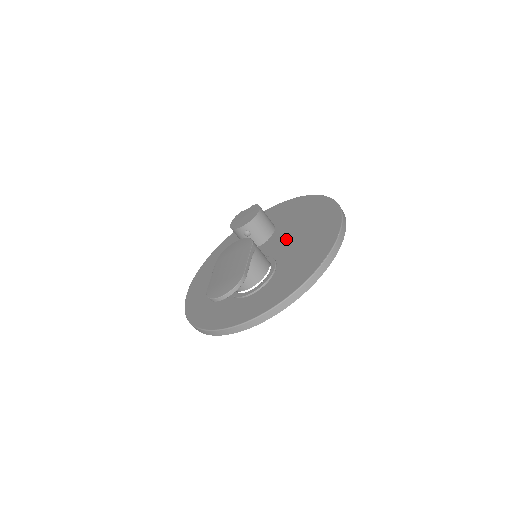
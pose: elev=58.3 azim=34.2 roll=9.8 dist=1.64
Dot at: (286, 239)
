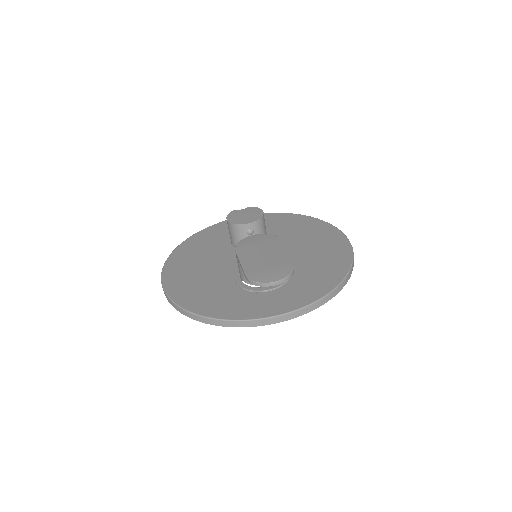
Dot at: (286, 246)
